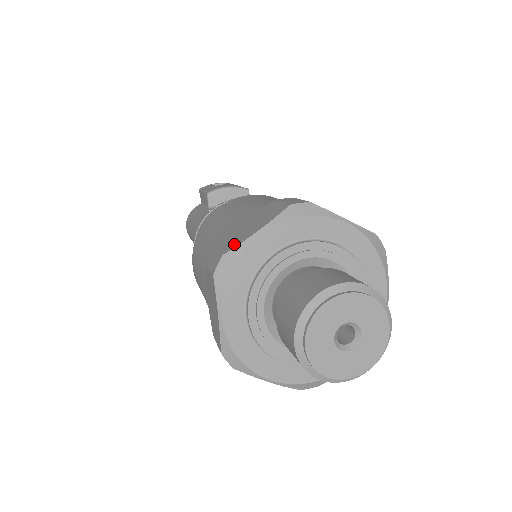
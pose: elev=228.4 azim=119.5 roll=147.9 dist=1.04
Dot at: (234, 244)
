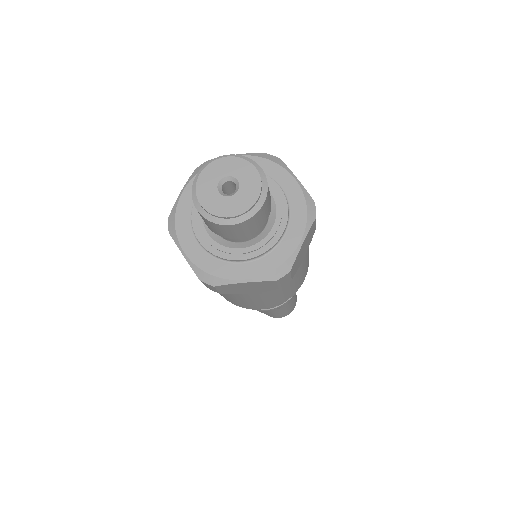
Dot at: occluded
